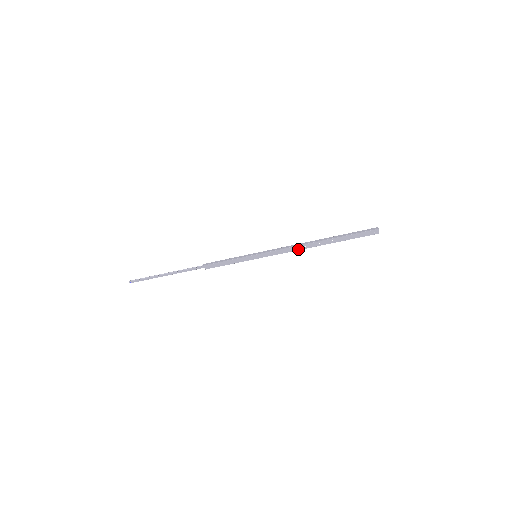
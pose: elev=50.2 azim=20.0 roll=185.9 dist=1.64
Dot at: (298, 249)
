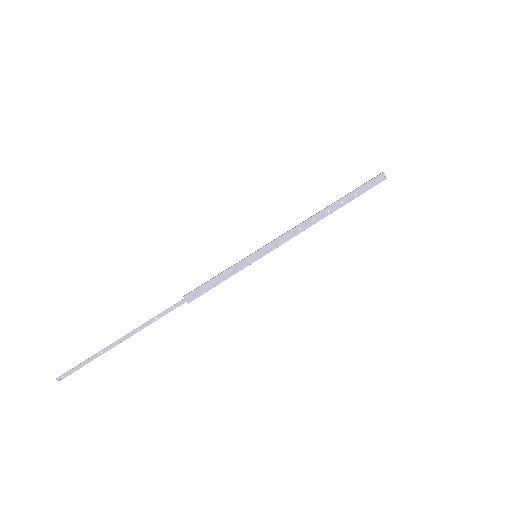
Dot at: (306, 227)
